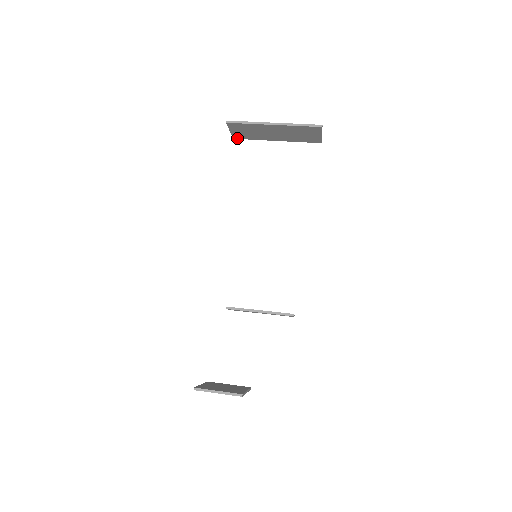
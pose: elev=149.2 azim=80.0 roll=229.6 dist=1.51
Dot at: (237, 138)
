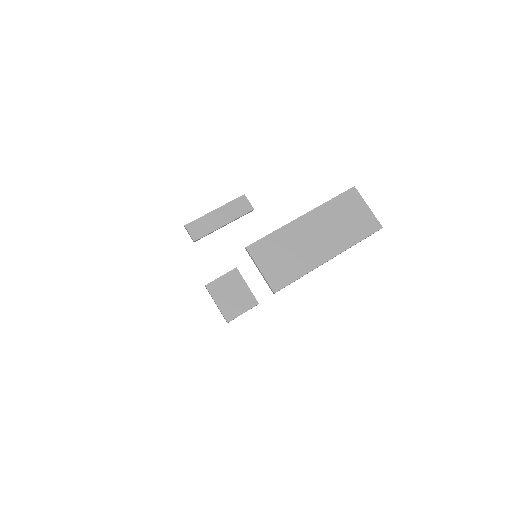
Dot at: (252, 247)
